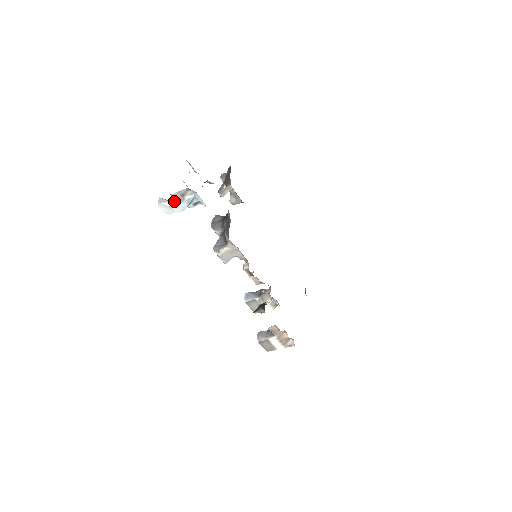
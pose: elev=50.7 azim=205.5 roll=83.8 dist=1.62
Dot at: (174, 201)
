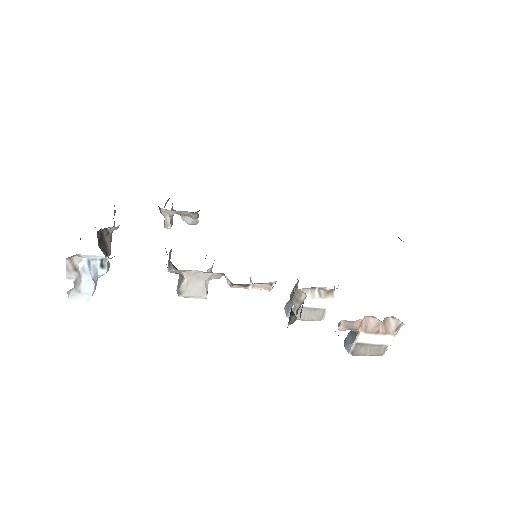
Dot at: (76, 283)
